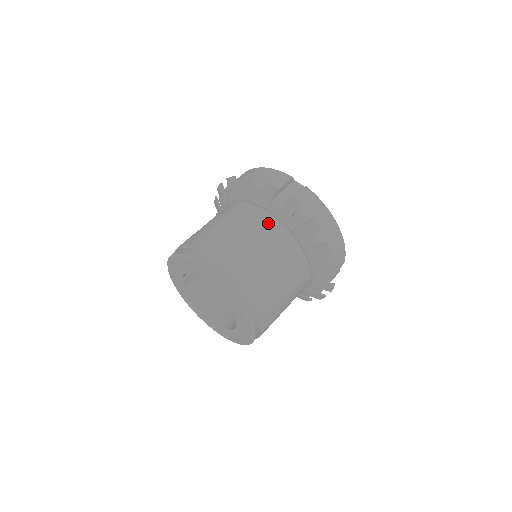
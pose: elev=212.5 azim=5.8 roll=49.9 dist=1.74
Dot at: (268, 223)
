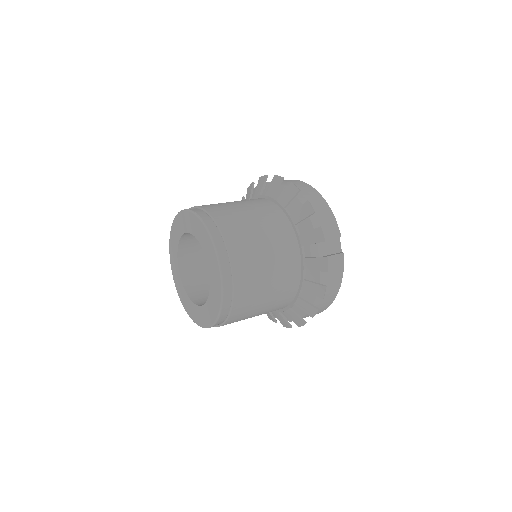
Dot at: (293, 258)
